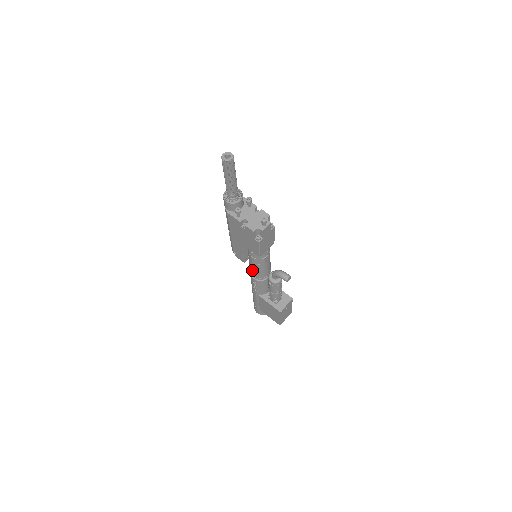
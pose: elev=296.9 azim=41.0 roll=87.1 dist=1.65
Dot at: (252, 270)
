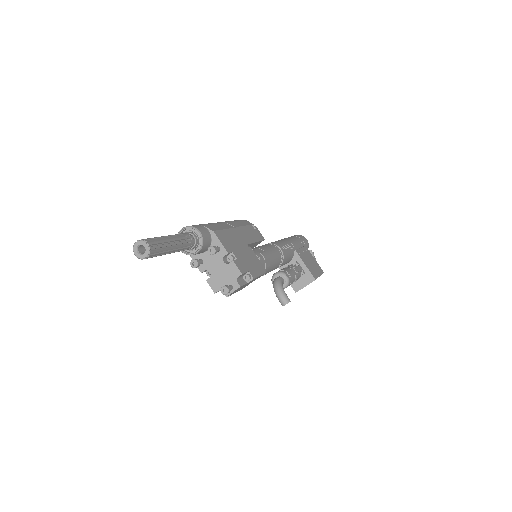
Dot at: occluded
